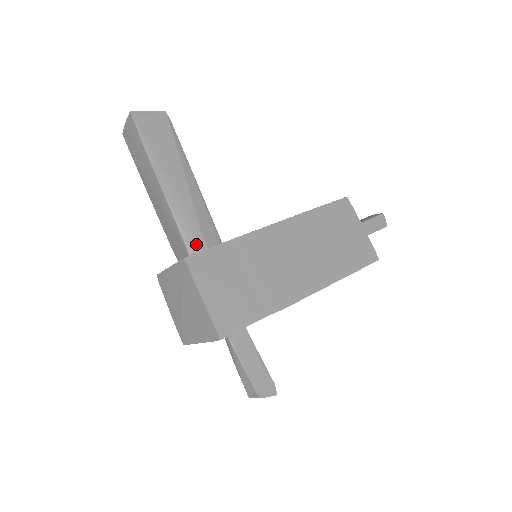
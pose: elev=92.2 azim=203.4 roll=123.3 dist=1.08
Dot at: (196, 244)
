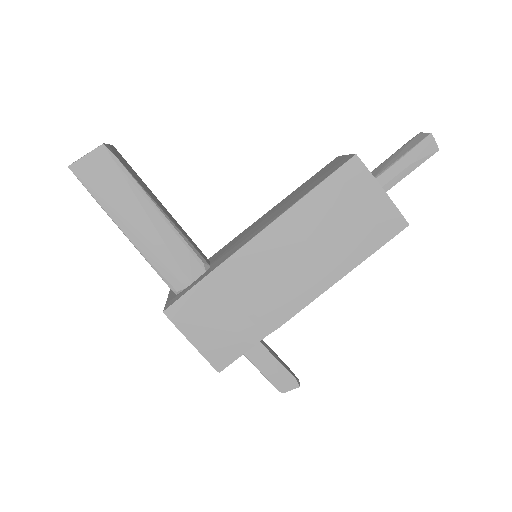
Dot at: (178, 282)
